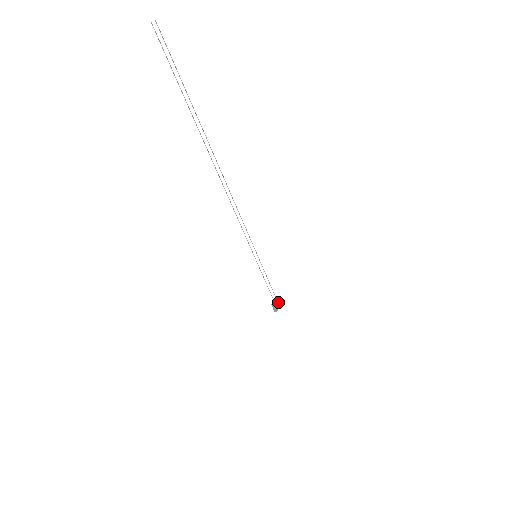
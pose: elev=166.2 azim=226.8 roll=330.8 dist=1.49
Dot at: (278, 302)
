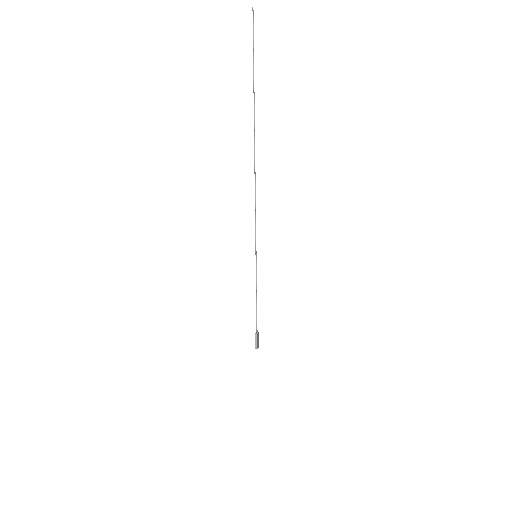
Dot at: (258, 338)
